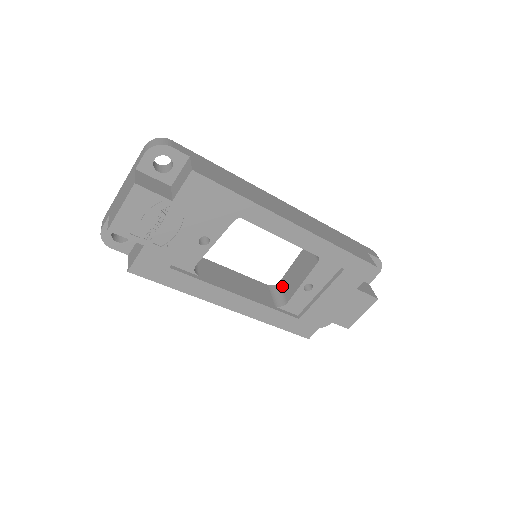
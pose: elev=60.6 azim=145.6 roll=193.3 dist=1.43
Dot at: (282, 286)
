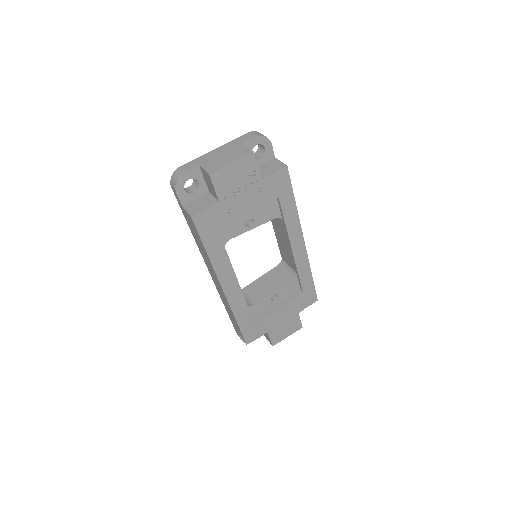
Dot at: (246, 292)
